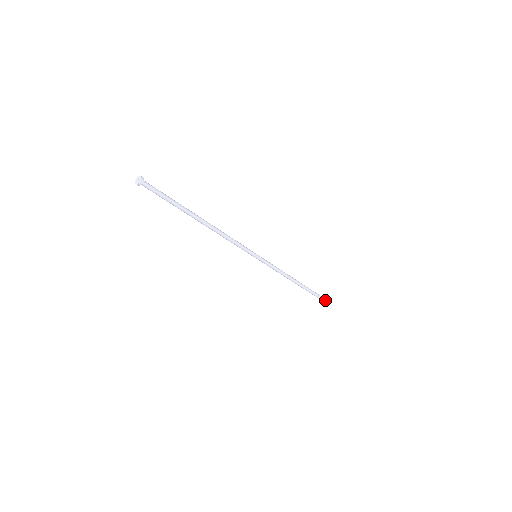
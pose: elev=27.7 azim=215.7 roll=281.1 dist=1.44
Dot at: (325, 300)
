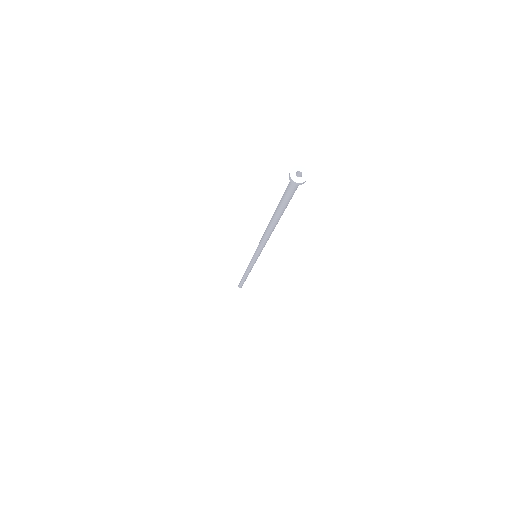
Dot at: (242, 285)
